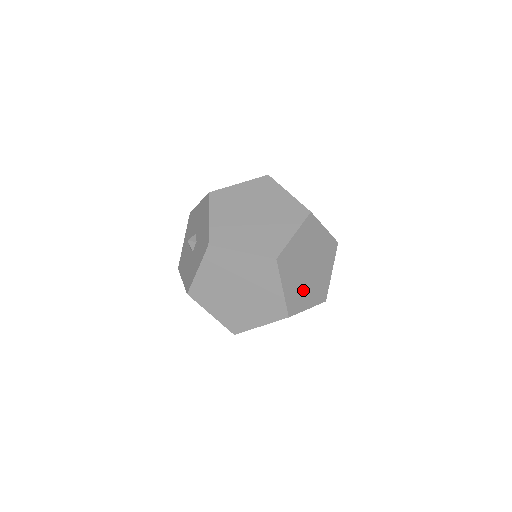
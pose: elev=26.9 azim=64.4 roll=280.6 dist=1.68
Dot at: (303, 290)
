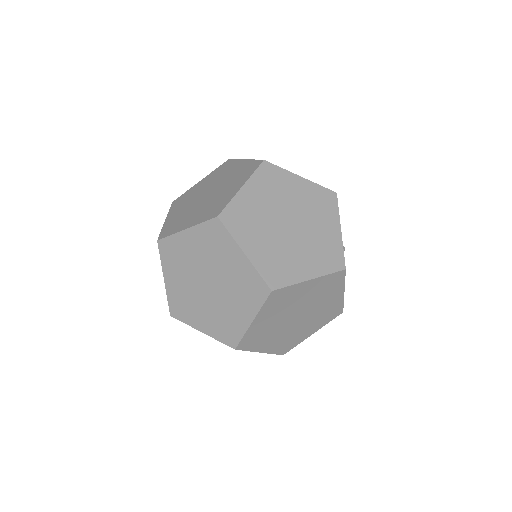
Dot at: (288, 254)
